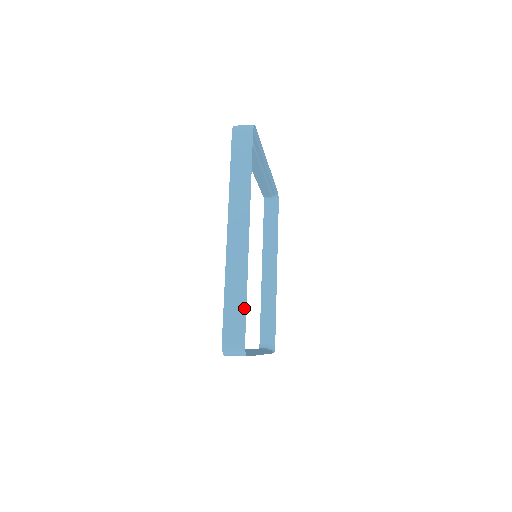
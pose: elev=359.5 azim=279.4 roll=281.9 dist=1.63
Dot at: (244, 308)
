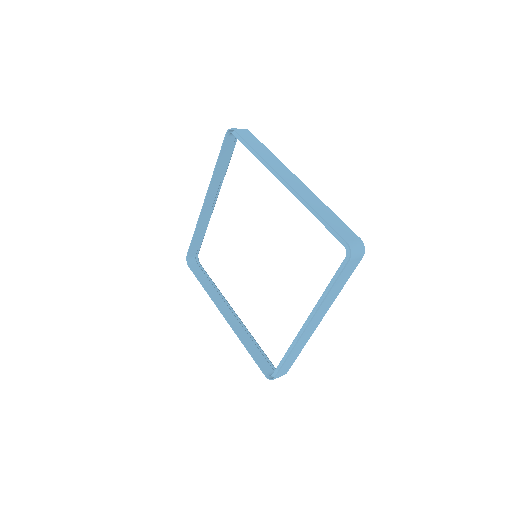
Dot at: (339, 219)
